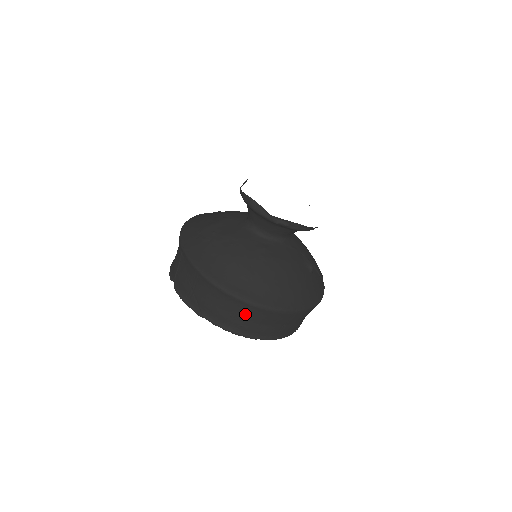
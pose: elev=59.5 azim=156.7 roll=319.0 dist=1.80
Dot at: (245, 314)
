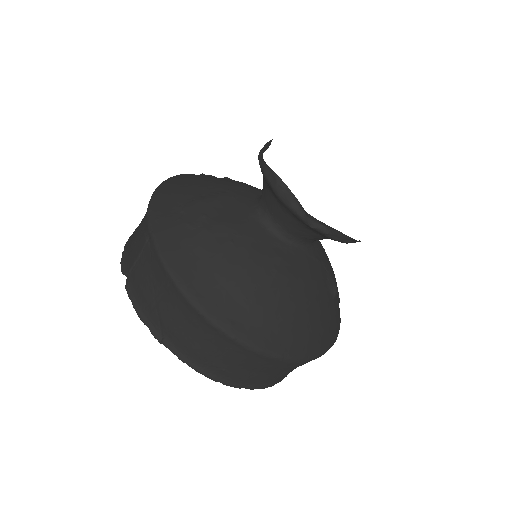
Dot at: (233, 357)
